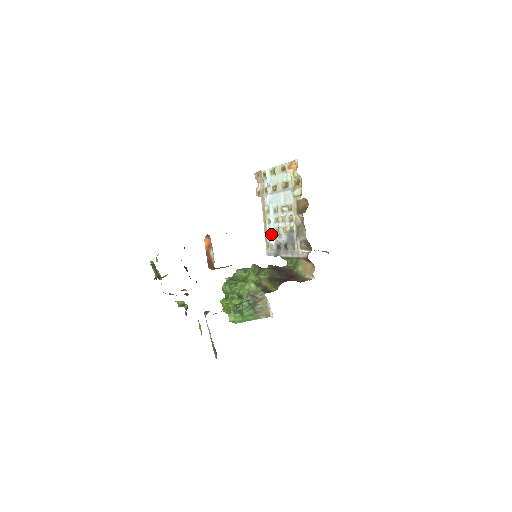
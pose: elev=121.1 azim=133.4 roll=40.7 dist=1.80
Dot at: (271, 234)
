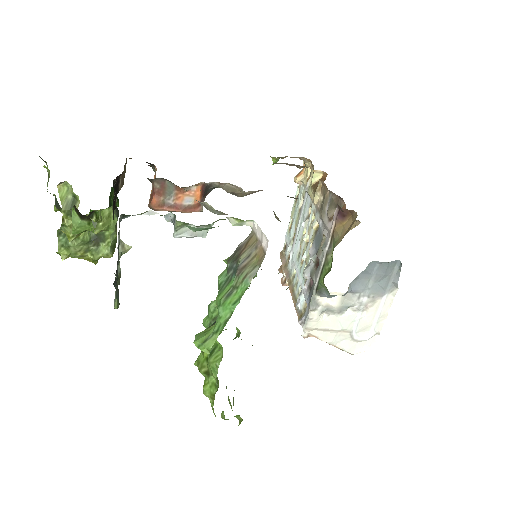
Dot at: (301, 290)
